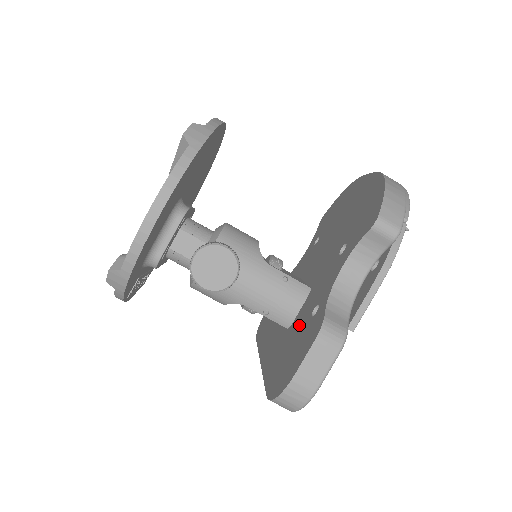
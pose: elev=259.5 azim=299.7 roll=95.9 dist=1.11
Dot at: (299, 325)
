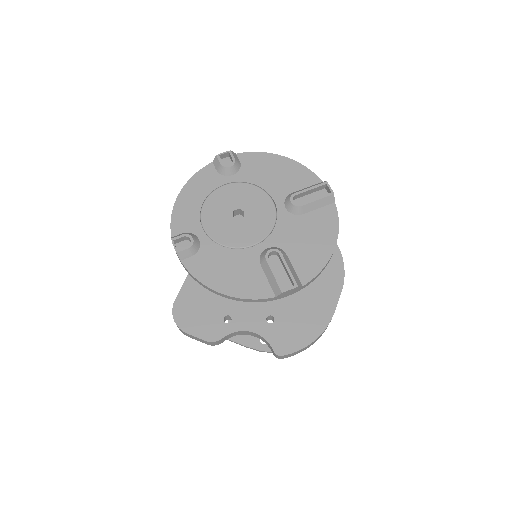
Dot at: (220, 302)
